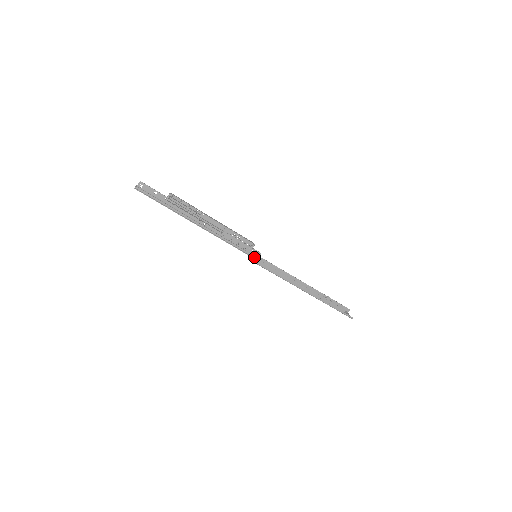
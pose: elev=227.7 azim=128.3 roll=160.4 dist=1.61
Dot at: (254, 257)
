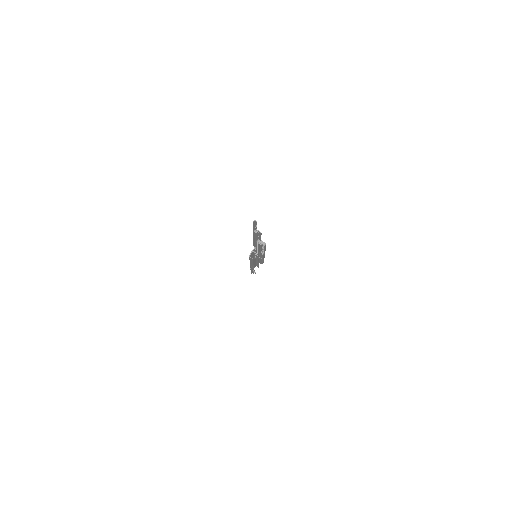
Dot at: occluded
